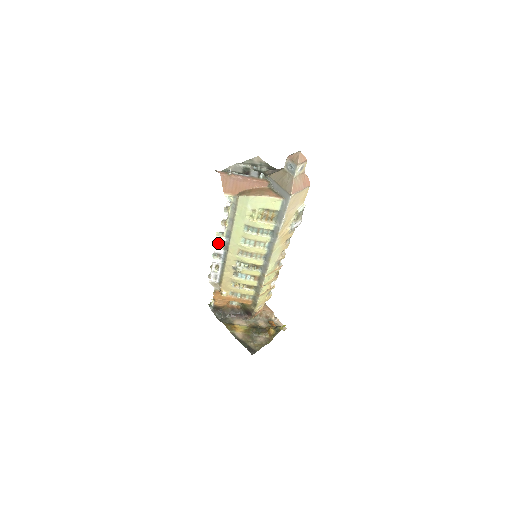
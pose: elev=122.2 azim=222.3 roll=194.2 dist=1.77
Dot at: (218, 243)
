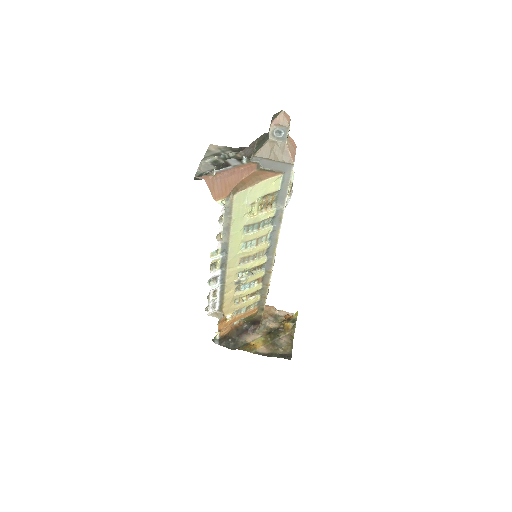
Dot at: (211, 265)
